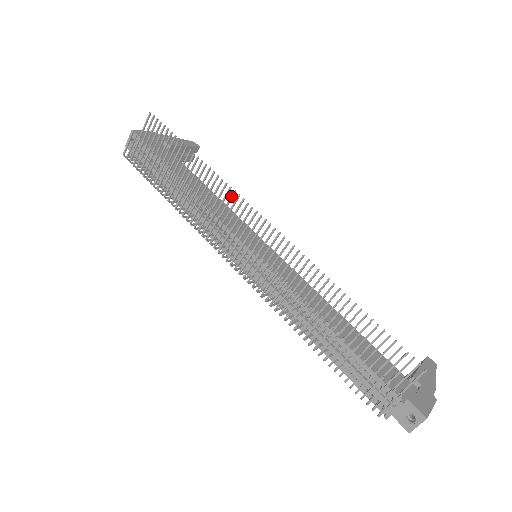
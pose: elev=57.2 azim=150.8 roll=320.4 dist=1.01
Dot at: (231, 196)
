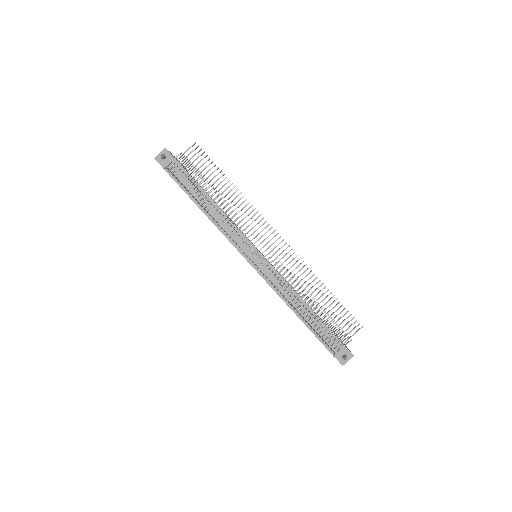
Dot at: (255, 214)
